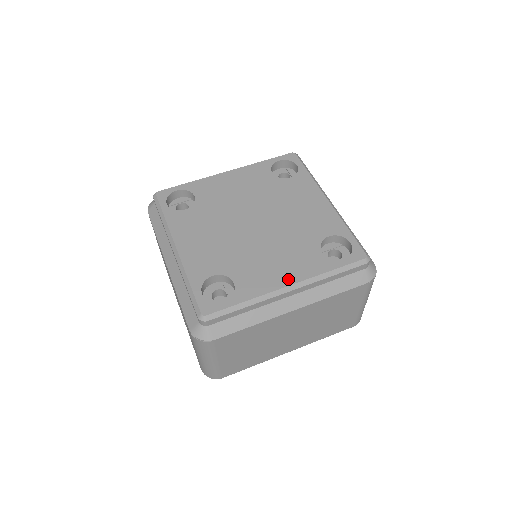
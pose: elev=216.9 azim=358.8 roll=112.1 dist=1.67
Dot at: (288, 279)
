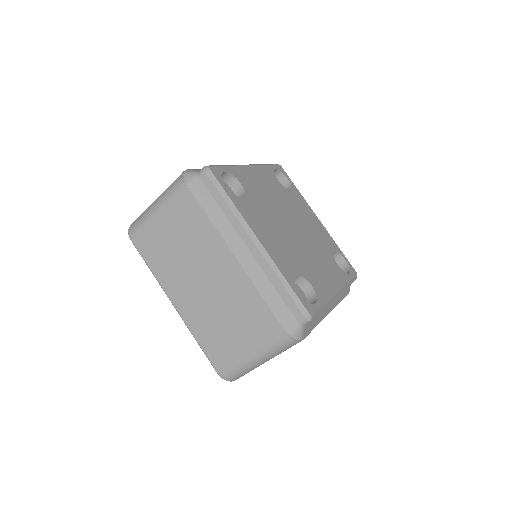
Dot at: (335, 286)
